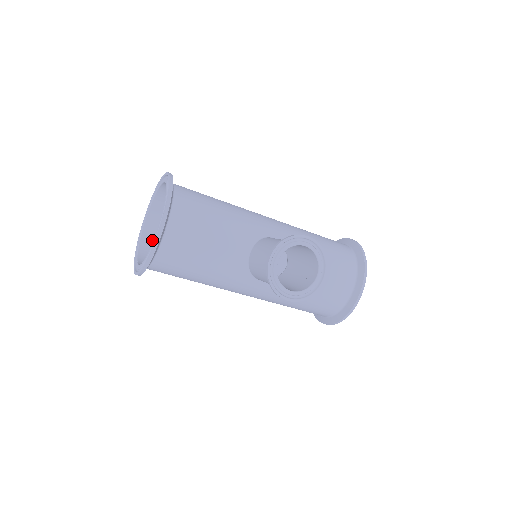
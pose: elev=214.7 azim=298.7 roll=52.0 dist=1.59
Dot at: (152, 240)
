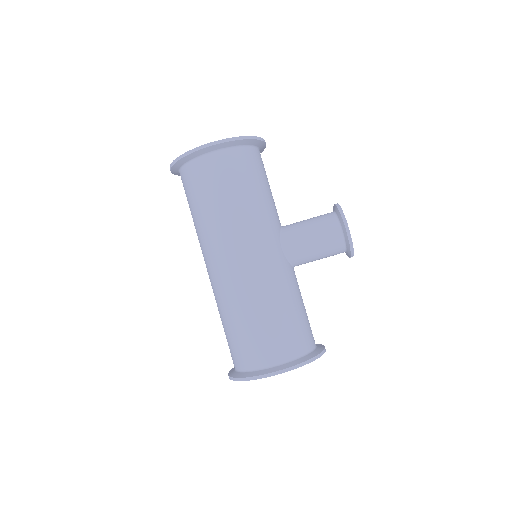
Dot at: occluded
